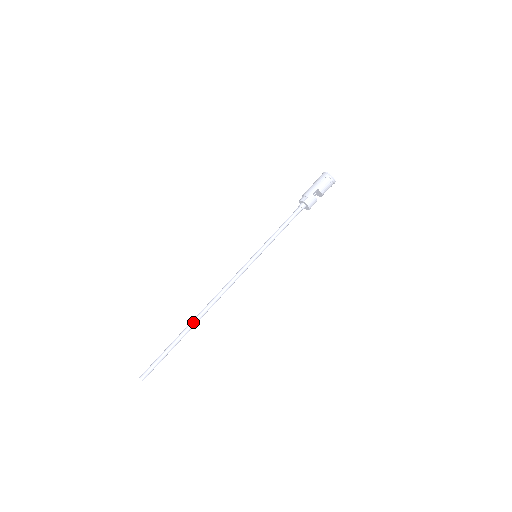
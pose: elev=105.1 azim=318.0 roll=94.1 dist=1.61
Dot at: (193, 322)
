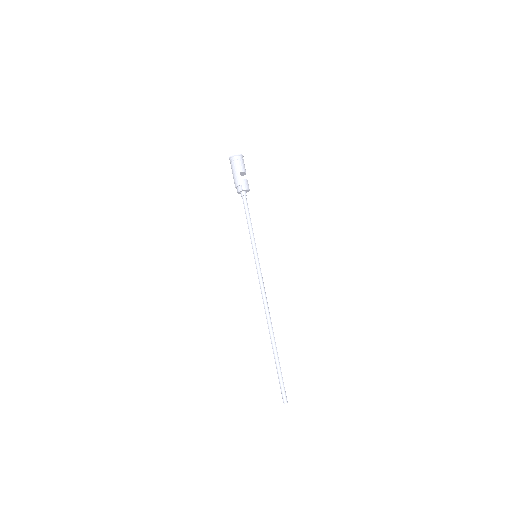
Dot at: (272, 337)
